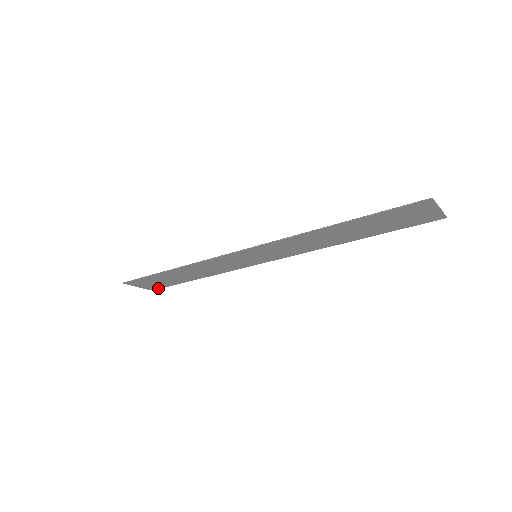
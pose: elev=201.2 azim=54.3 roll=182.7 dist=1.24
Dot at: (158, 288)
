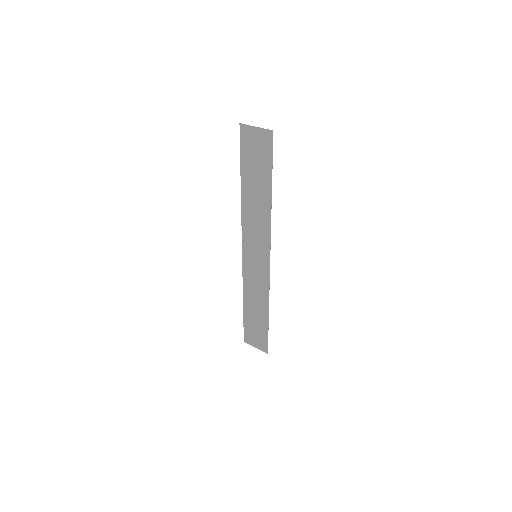
Dot at: (267, 347)
